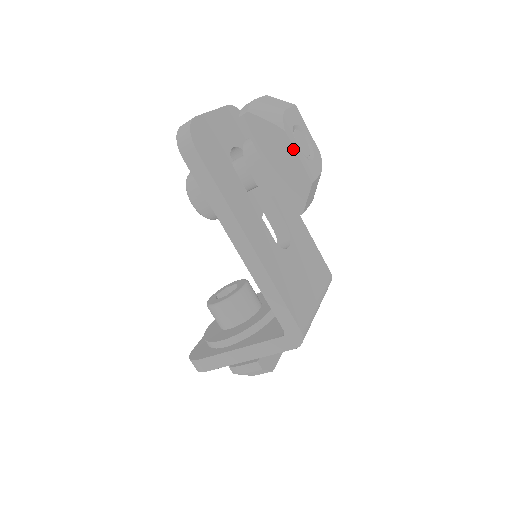
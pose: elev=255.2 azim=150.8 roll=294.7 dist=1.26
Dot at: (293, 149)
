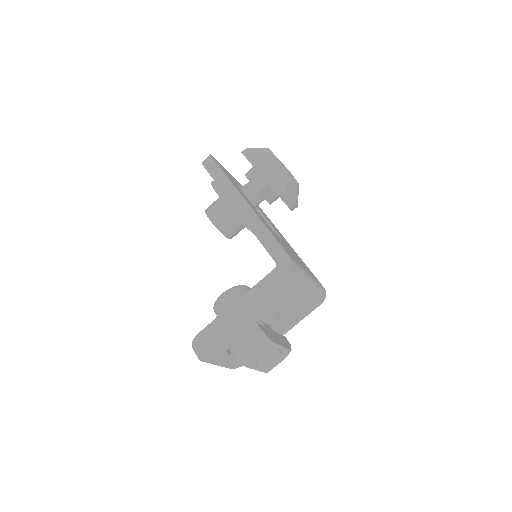
Dot at: (275, 156)
